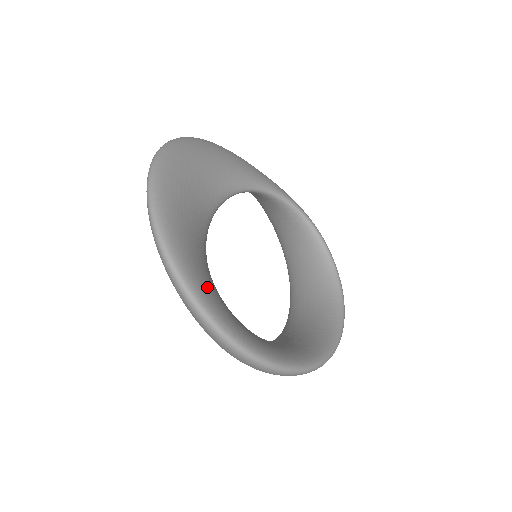
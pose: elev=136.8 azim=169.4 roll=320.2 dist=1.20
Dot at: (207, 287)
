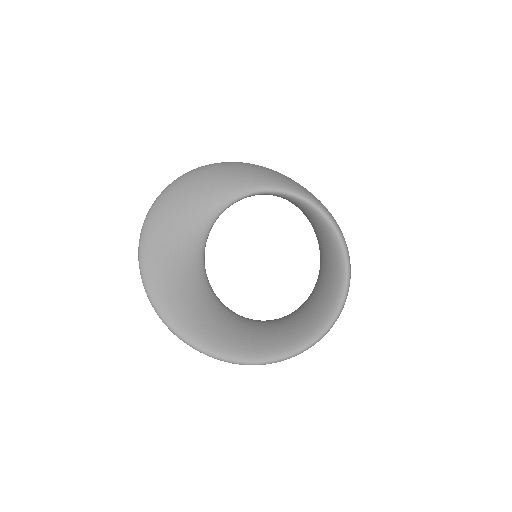
Dot at: (205, 330)
